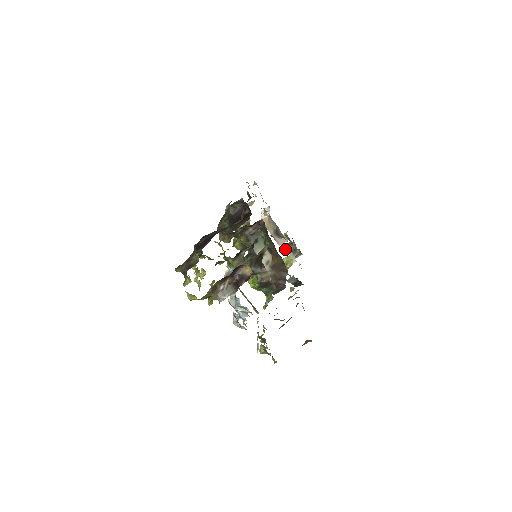
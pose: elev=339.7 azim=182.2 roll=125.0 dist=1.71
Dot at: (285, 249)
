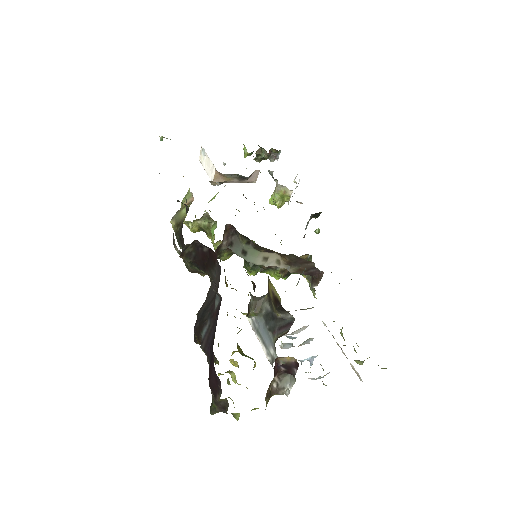
Dot at: occluded
